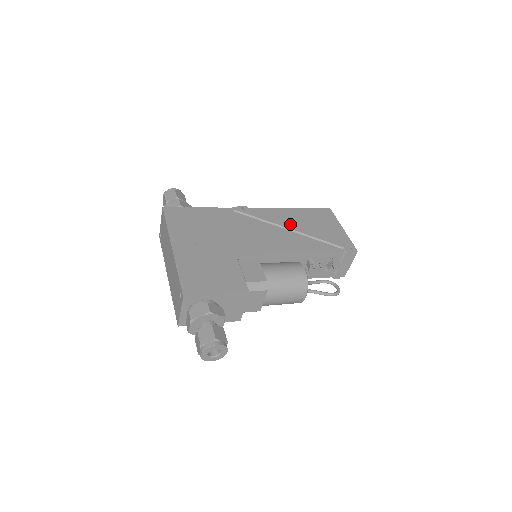
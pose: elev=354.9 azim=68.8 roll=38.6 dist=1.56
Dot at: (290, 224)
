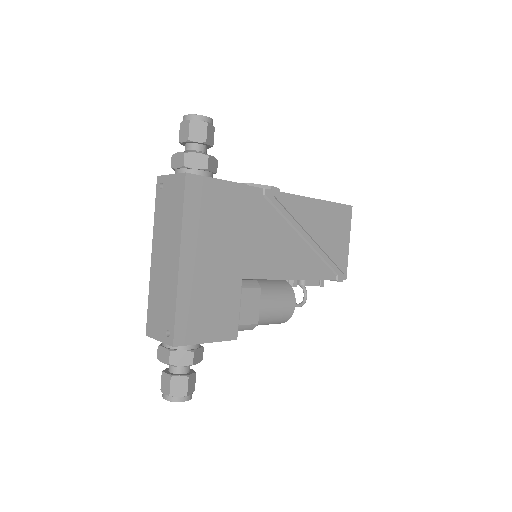
Dot at: (309, 229)
